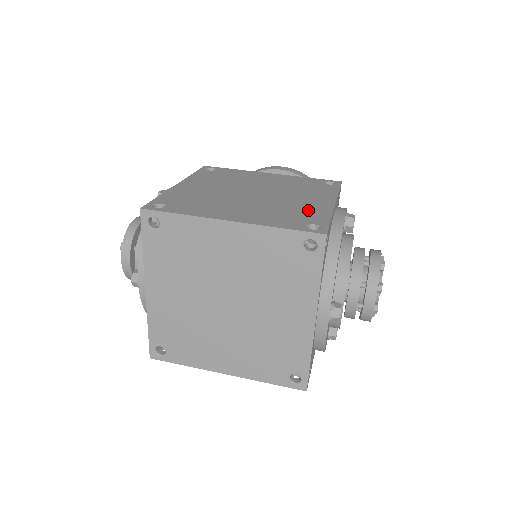
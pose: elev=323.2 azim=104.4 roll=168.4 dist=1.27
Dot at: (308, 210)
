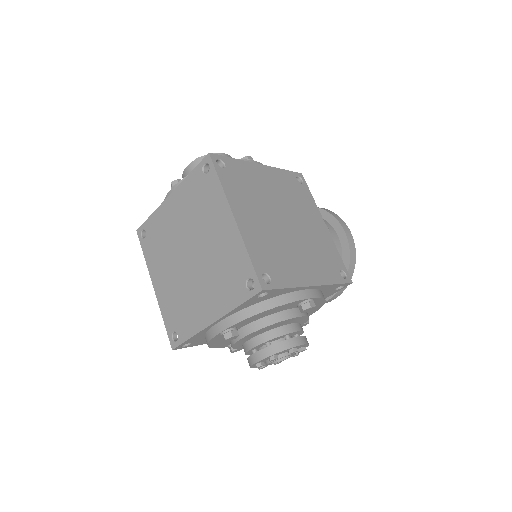
Dot at: (288, 268)
